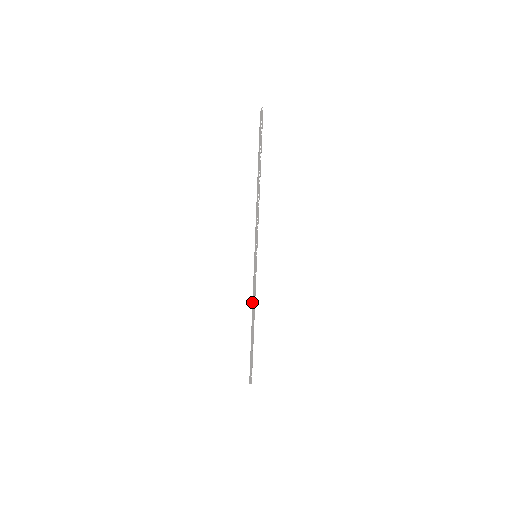
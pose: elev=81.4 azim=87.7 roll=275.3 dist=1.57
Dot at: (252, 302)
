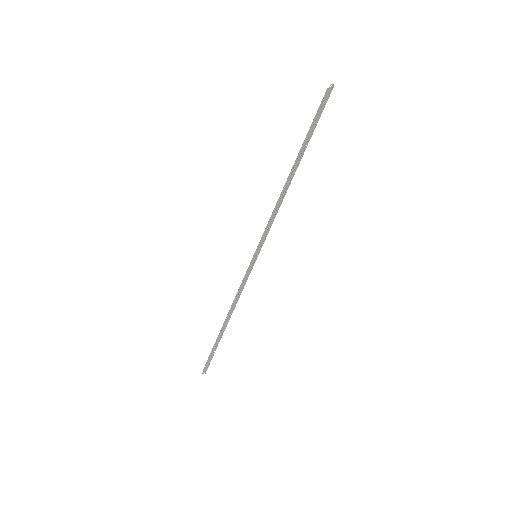
Dot at: (234, 301)
